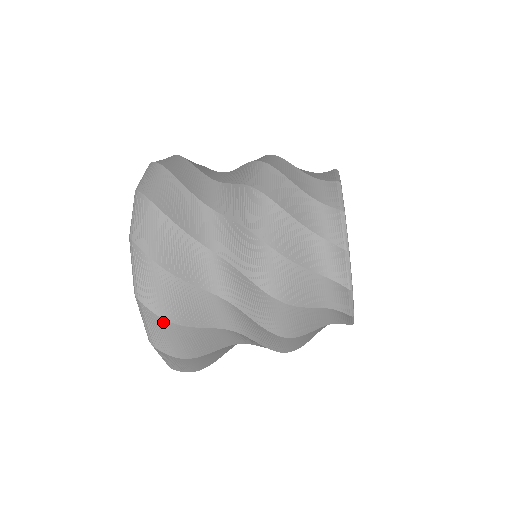
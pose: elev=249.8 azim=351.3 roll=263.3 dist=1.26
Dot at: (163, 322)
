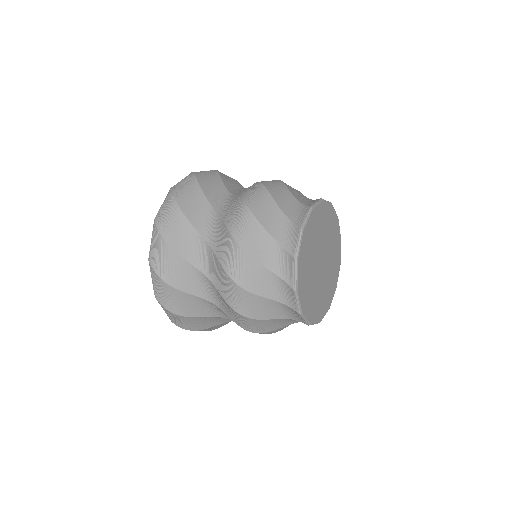
Dot at: (161, 281)
